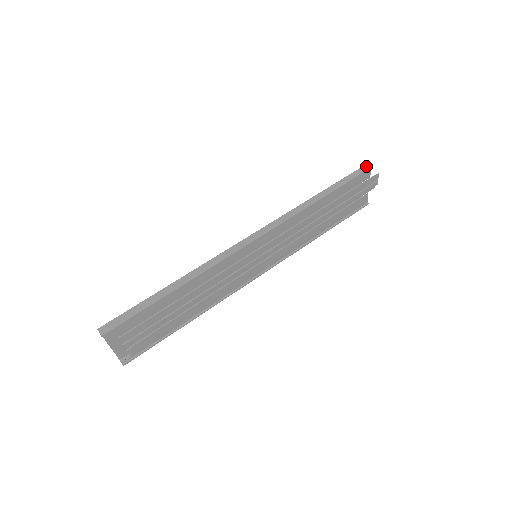
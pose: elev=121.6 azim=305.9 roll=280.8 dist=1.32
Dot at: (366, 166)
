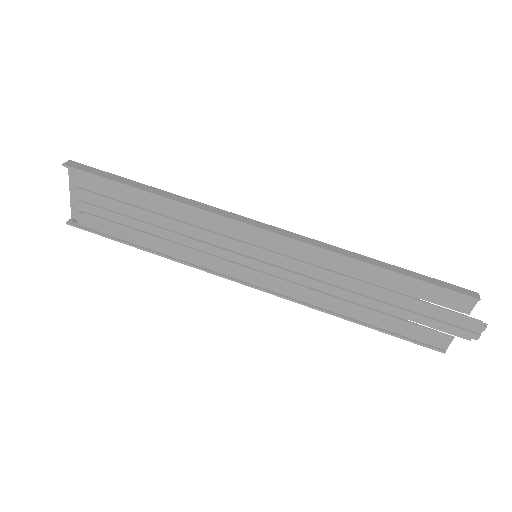
Dot at: (473, 292)
